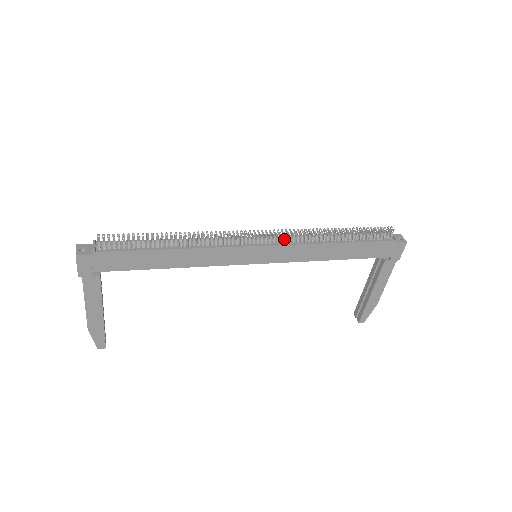
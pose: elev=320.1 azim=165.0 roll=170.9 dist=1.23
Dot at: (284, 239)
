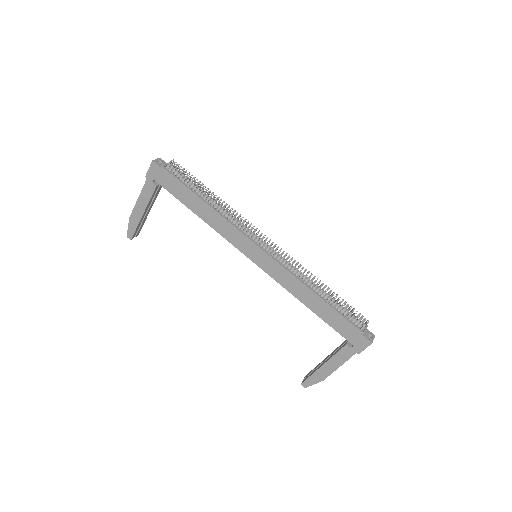
Dot at: (281, 259)
